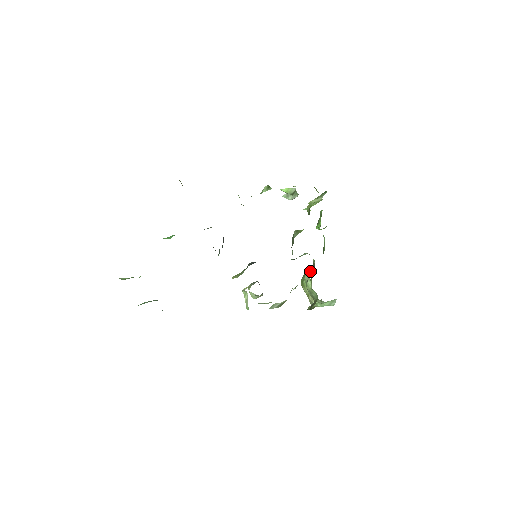
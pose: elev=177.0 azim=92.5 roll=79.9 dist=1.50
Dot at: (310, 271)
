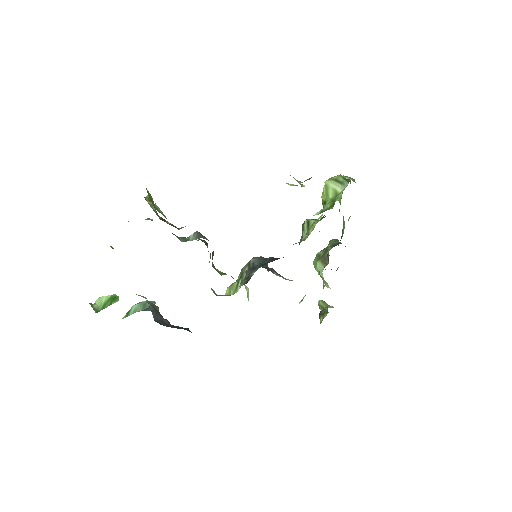
Dot at: (323, 260)
